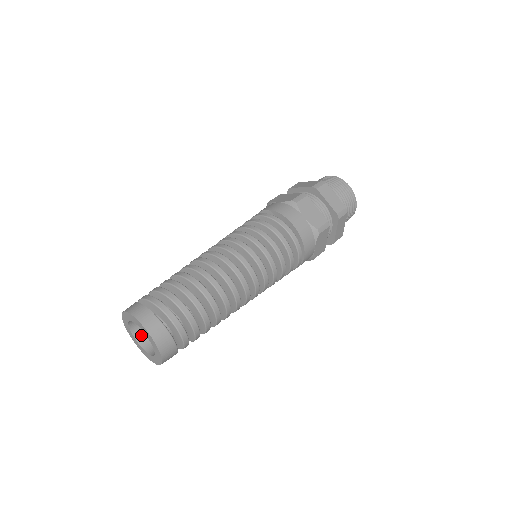
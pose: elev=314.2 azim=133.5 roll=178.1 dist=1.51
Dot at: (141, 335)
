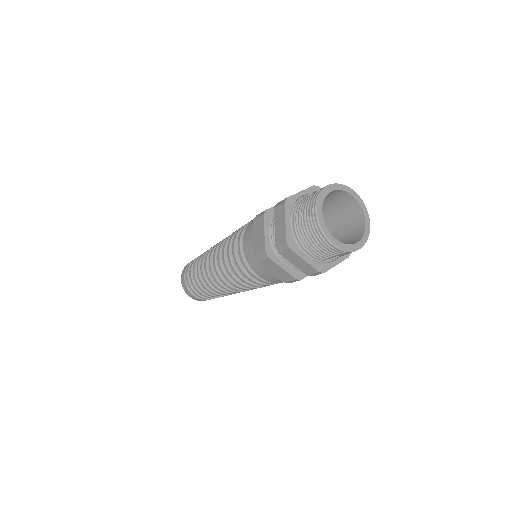
Dot at: occluded
